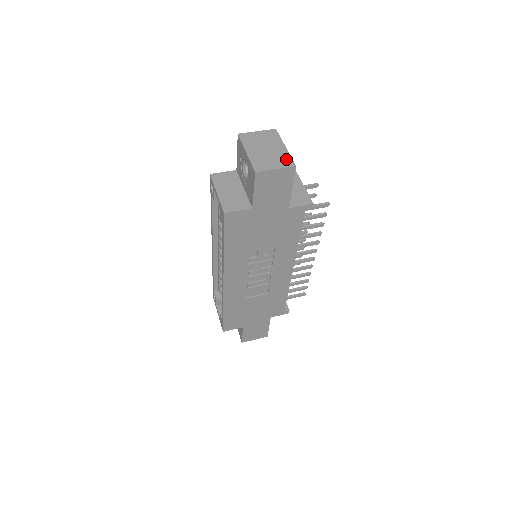
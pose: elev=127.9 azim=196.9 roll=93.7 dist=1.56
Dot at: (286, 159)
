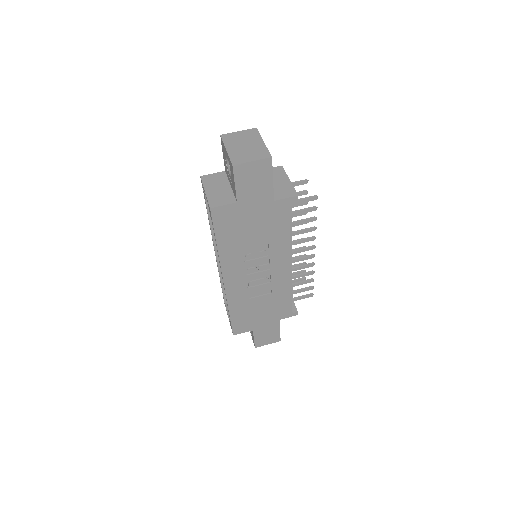
Dot at: (263, 152)
